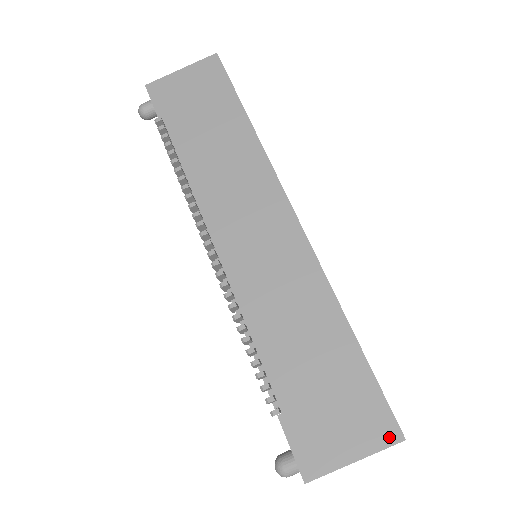
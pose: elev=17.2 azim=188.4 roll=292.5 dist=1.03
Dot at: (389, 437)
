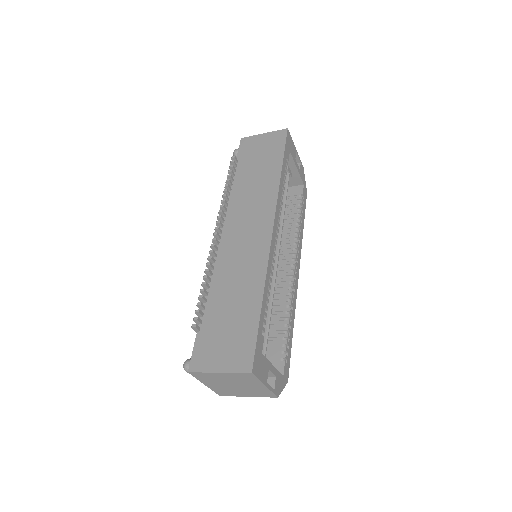
Dot at: (244, 367)
